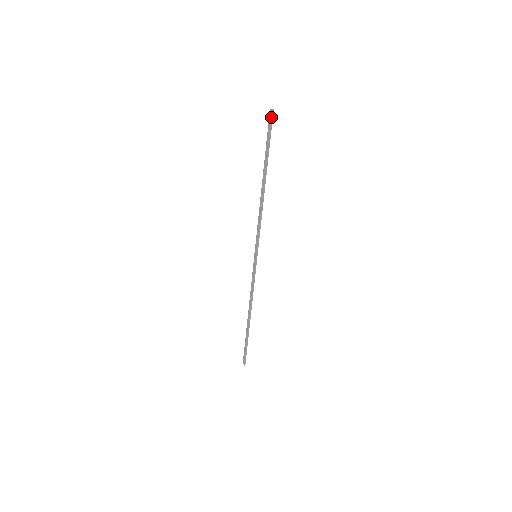
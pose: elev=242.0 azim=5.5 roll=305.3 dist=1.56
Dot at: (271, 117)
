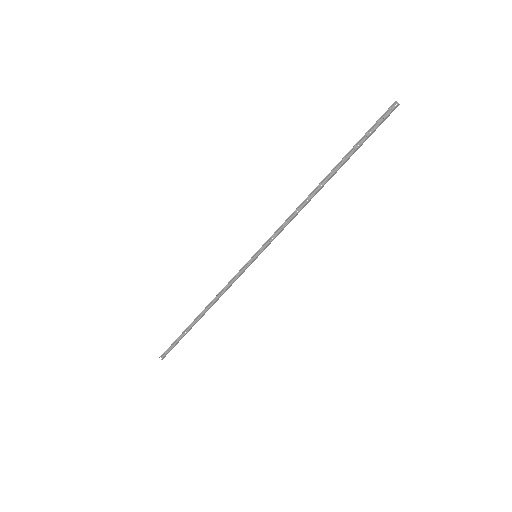
Dot at: (391, 111)
